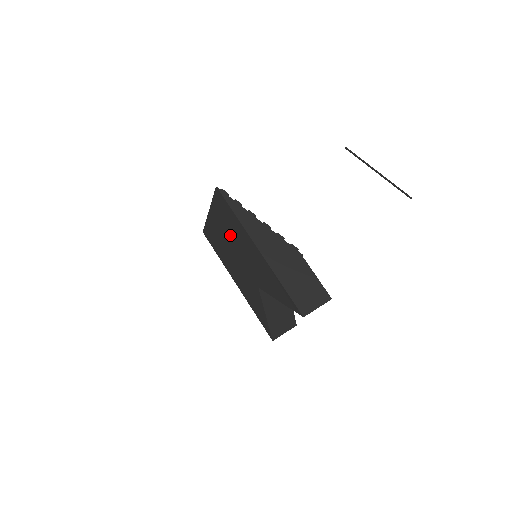
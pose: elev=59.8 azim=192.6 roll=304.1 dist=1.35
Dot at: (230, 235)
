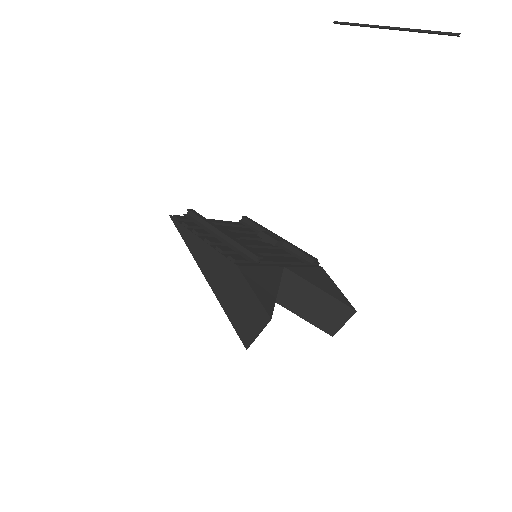
Dot at: occluded
